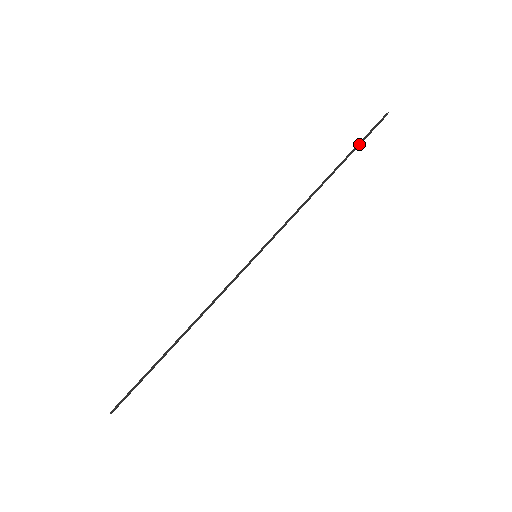
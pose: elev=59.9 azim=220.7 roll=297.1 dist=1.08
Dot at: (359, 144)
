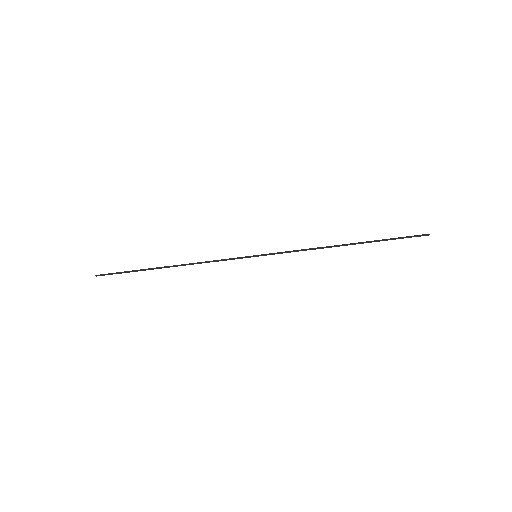
Dot at: (389, 239)
